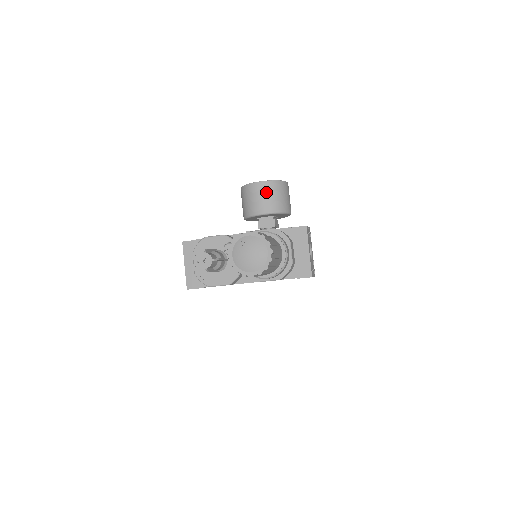
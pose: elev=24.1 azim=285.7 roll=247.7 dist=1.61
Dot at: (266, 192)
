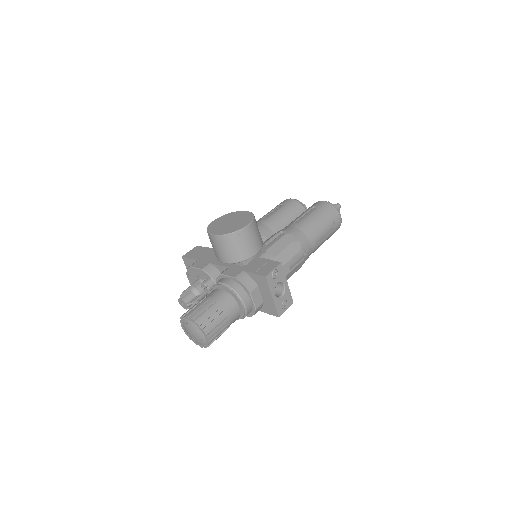
Dot at: (222, 245)
